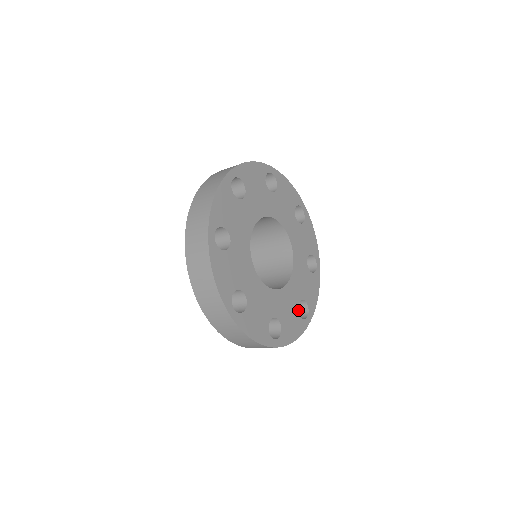
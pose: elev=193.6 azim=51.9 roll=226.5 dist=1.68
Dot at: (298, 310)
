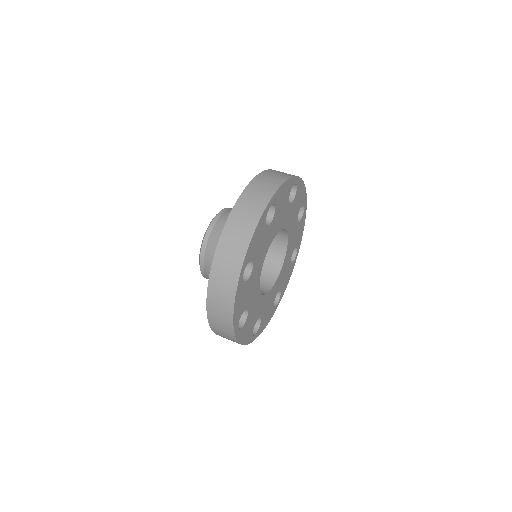
Dot at: occluded
